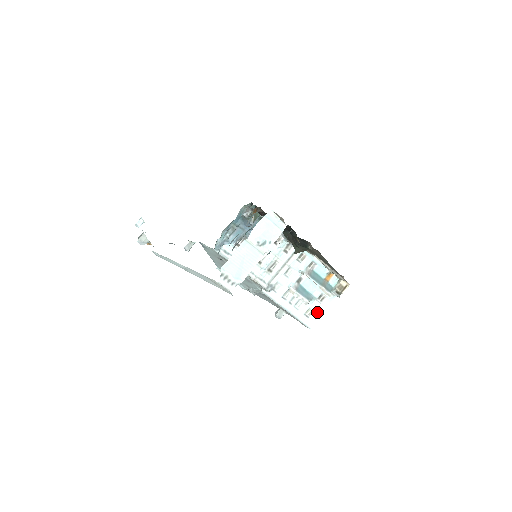
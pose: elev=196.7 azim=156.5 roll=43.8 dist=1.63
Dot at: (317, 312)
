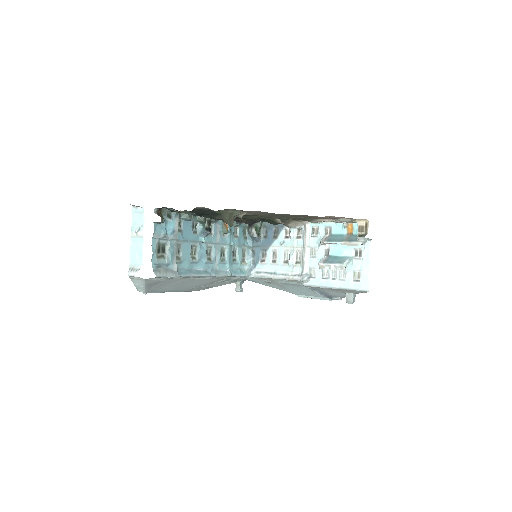
Dot at: (363, 270)
